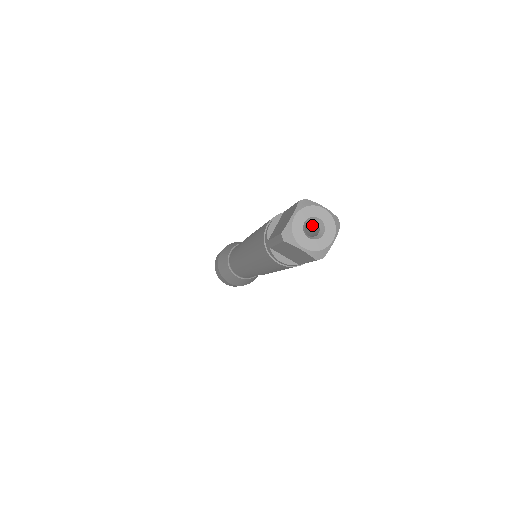
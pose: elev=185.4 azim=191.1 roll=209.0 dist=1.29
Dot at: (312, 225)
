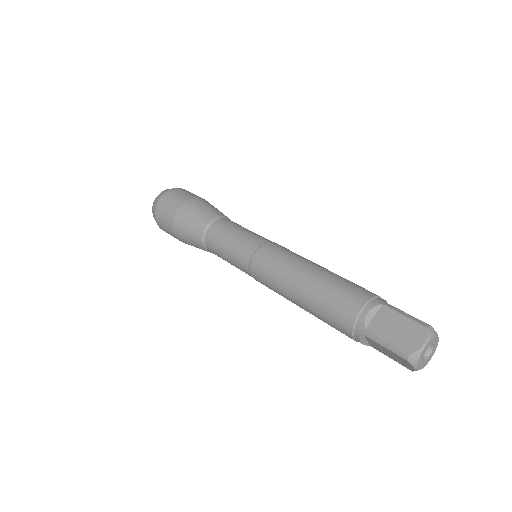
Dot at: occluded
